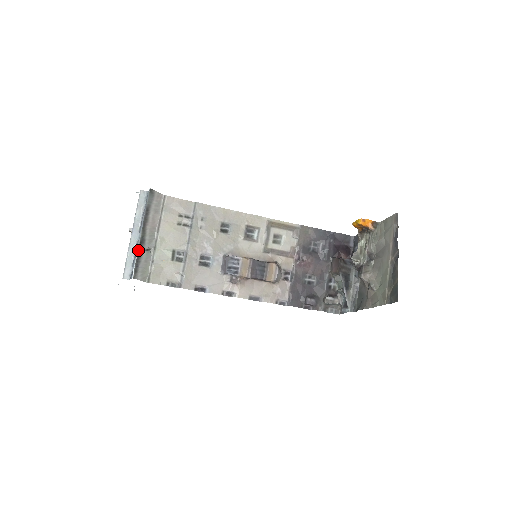
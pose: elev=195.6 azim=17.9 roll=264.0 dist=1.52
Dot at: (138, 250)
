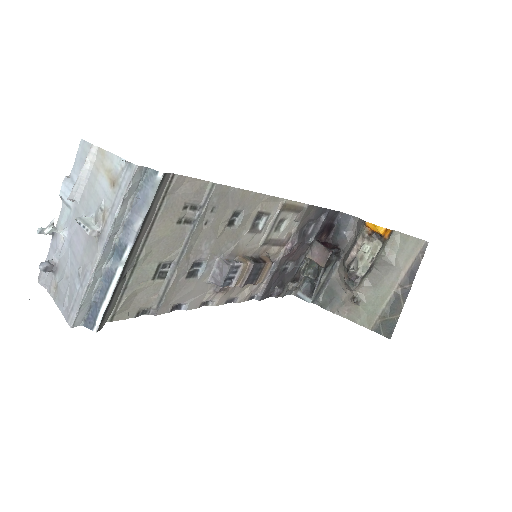
Dot at: (115, 287)
